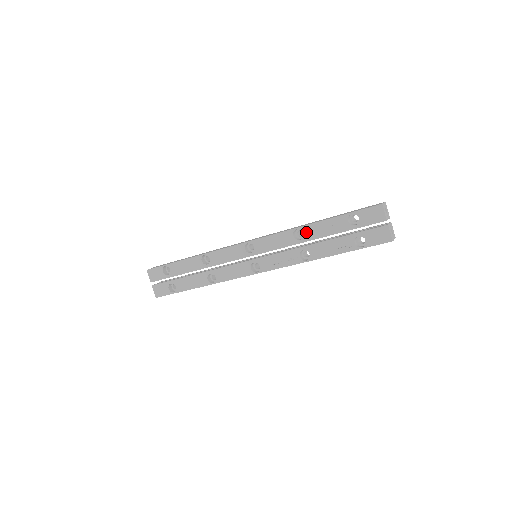
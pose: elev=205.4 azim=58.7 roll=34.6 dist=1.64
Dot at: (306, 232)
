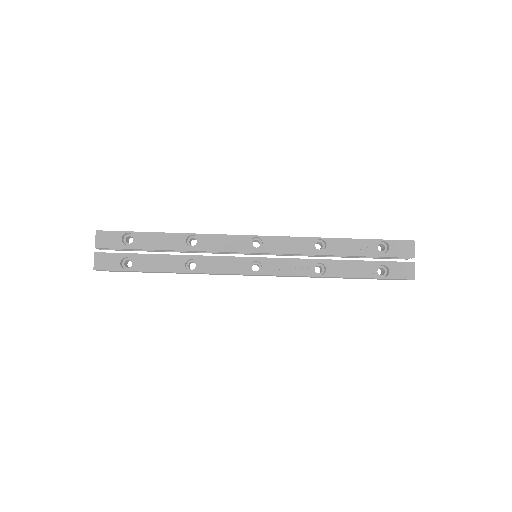
Dot at: (330, 245)
